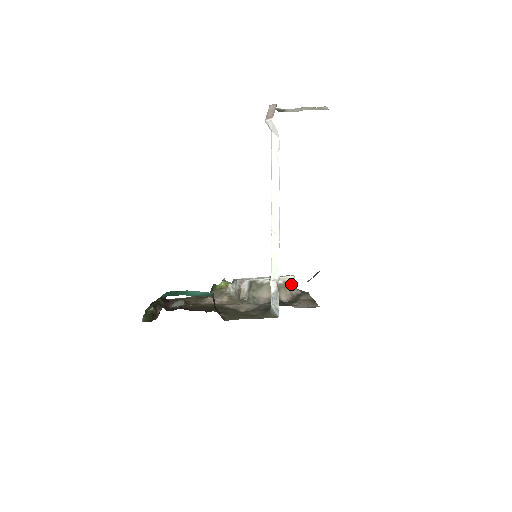
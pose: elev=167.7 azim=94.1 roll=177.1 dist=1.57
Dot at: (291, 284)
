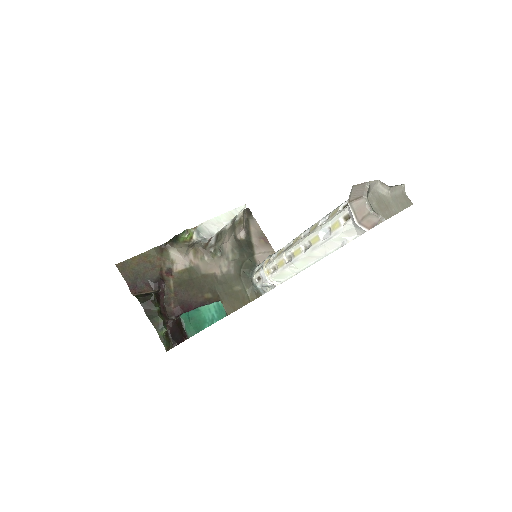
Dot at: occluded
